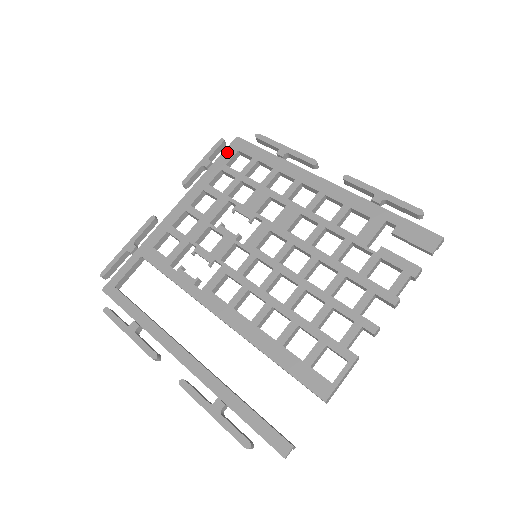
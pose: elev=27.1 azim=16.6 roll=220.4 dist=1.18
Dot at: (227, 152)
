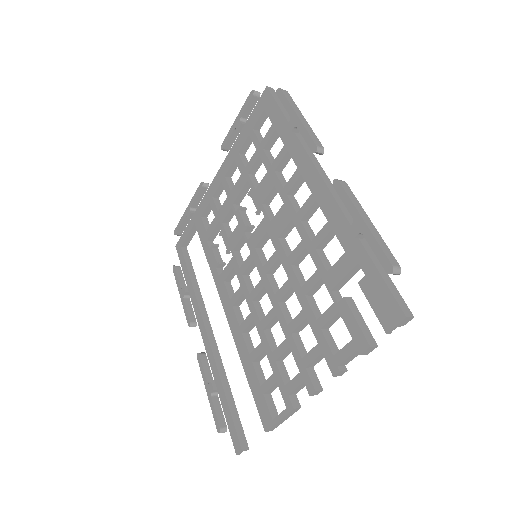
Dot at: (256, 110)
